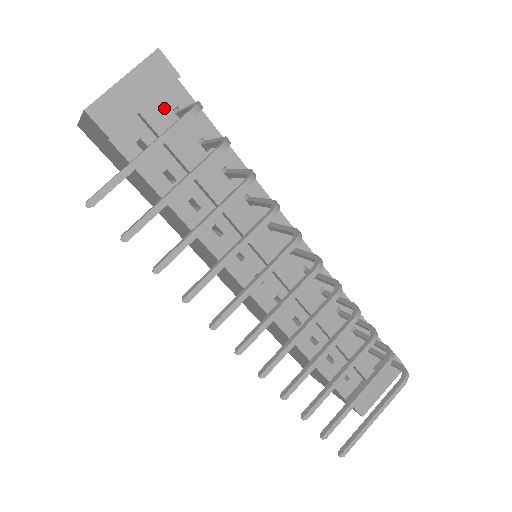
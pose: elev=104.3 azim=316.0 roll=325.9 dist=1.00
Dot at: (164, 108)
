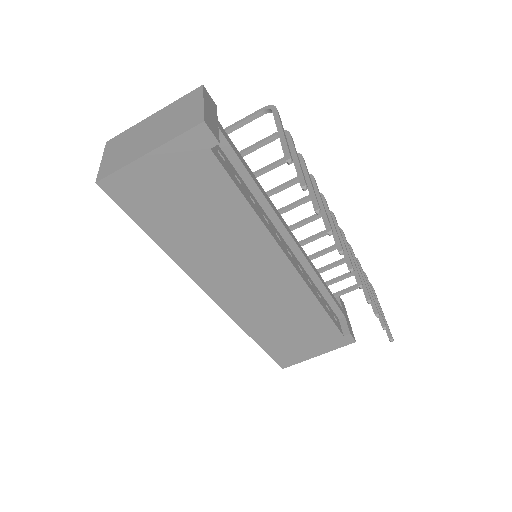
Dot at: occluded
